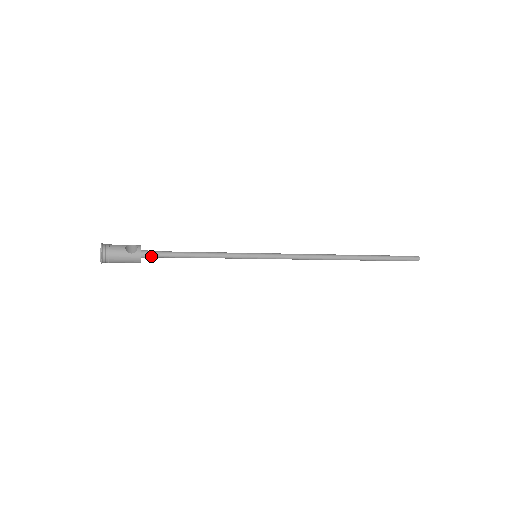
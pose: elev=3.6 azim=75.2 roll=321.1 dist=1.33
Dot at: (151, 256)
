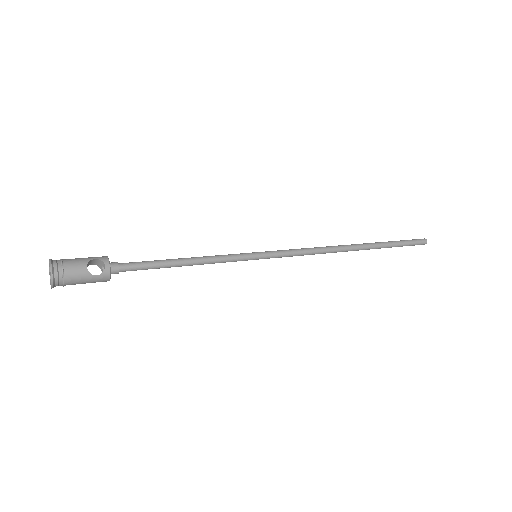
Dot at: (123, 271)
